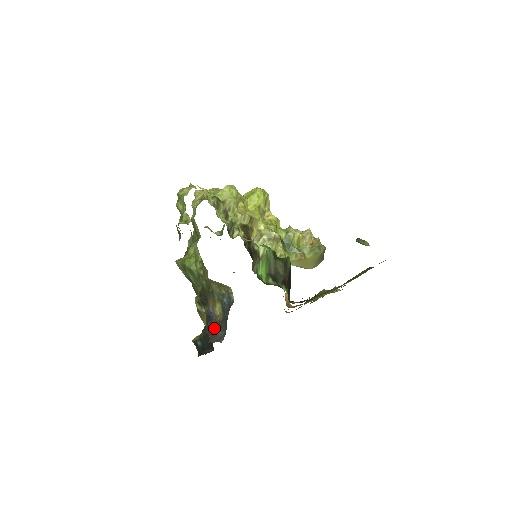
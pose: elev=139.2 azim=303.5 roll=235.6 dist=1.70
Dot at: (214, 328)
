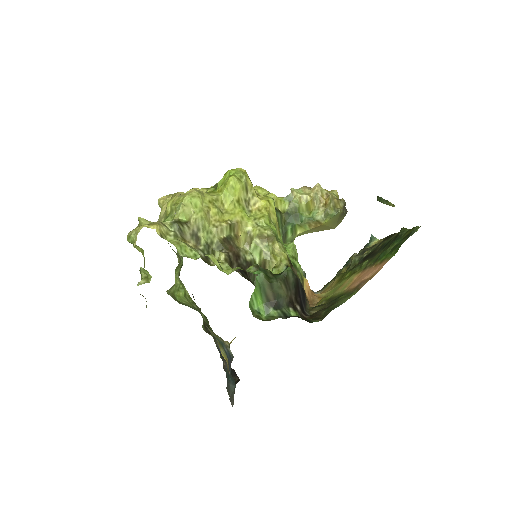
Dot at: occluded
